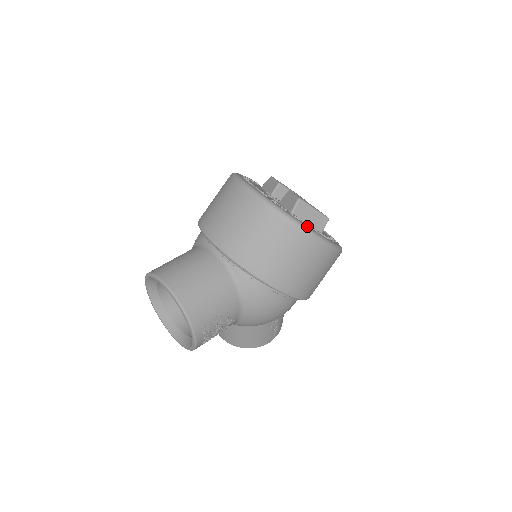
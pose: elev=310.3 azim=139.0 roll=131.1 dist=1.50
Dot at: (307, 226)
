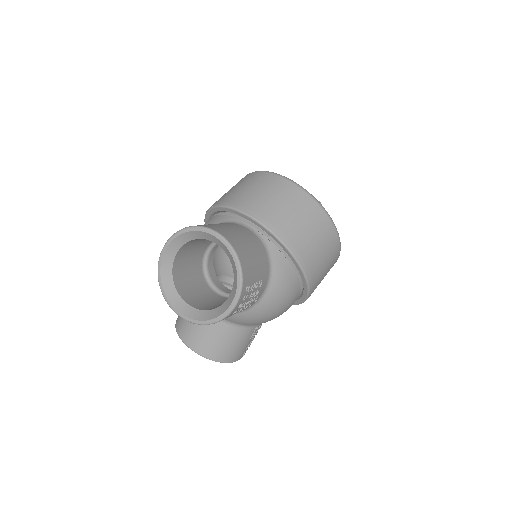
Dot at: occluded
